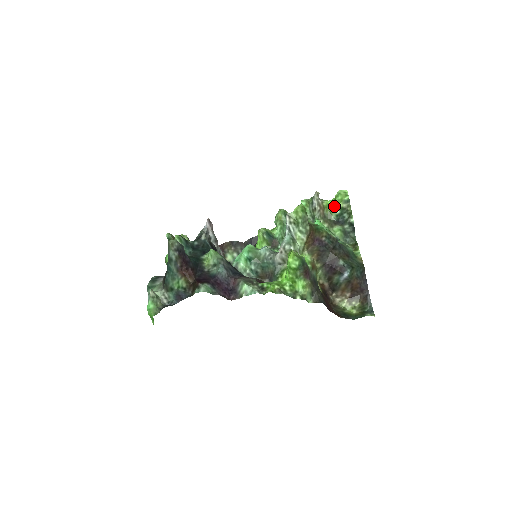
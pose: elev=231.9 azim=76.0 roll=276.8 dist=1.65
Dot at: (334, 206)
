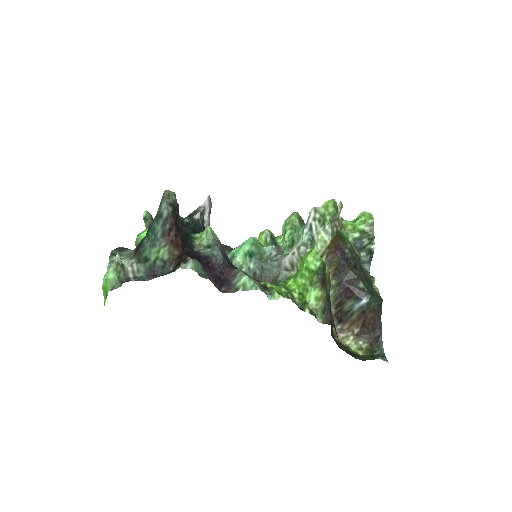
Dot at: (354, 227)
